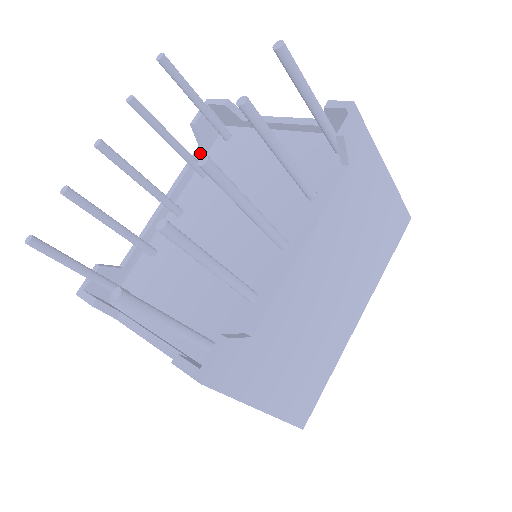
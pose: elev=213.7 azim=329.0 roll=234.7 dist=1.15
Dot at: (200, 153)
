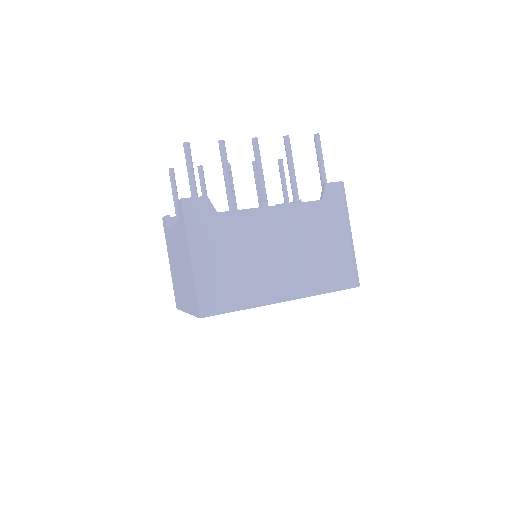
Dot at: occluded
